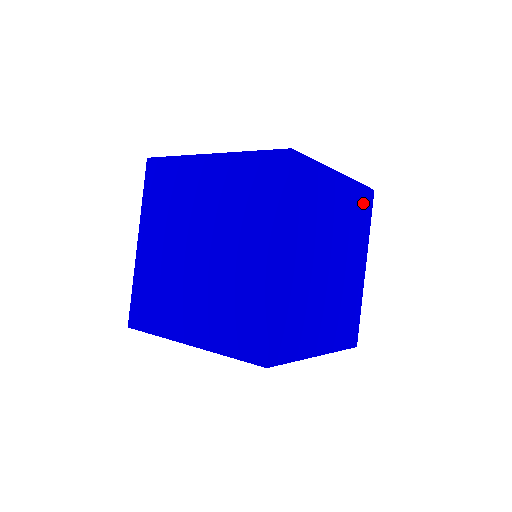
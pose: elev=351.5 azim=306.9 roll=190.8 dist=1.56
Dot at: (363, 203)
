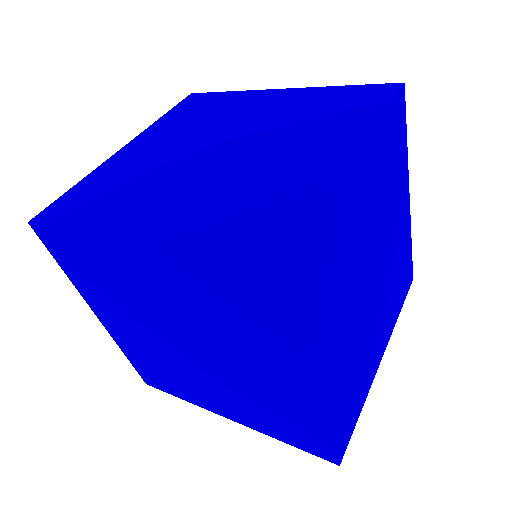
Dot at: (393, 130)
